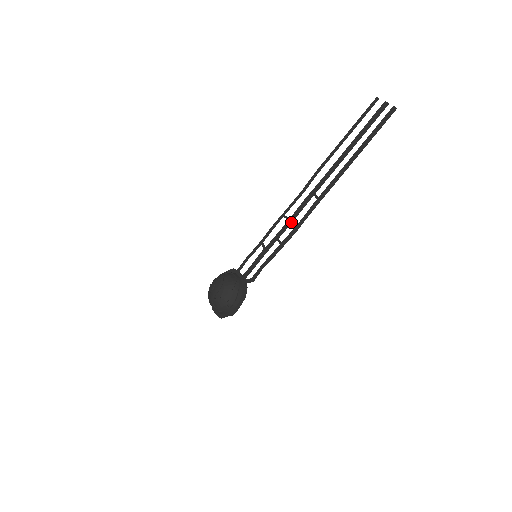
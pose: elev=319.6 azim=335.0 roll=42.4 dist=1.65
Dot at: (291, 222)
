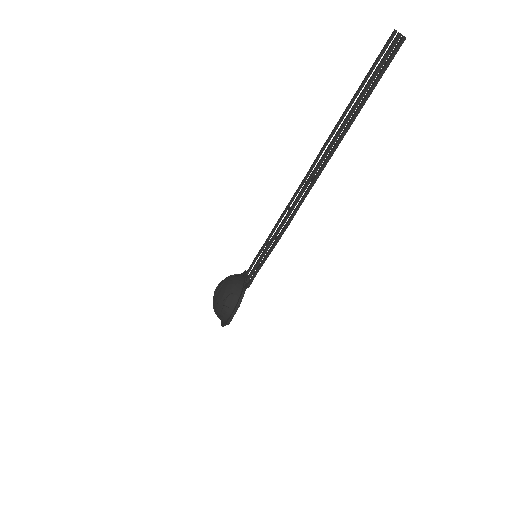
Dot at: (289, 214)
